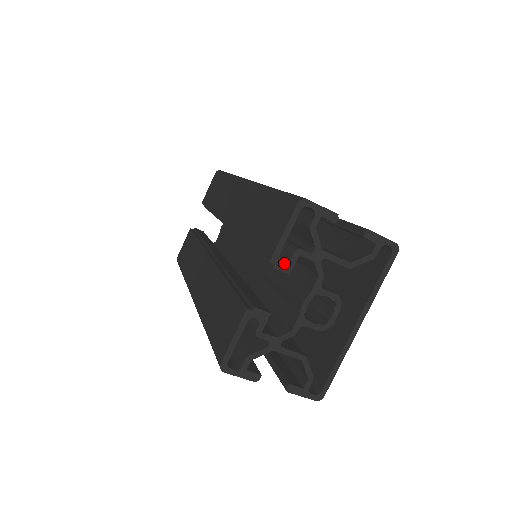
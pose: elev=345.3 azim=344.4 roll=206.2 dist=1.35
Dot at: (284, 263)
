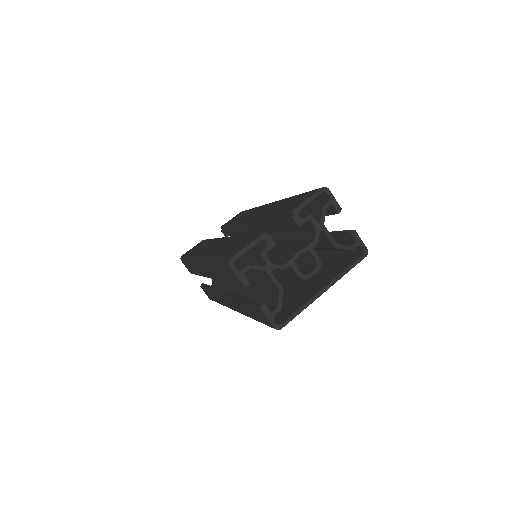
Dot at: (299, 218)
